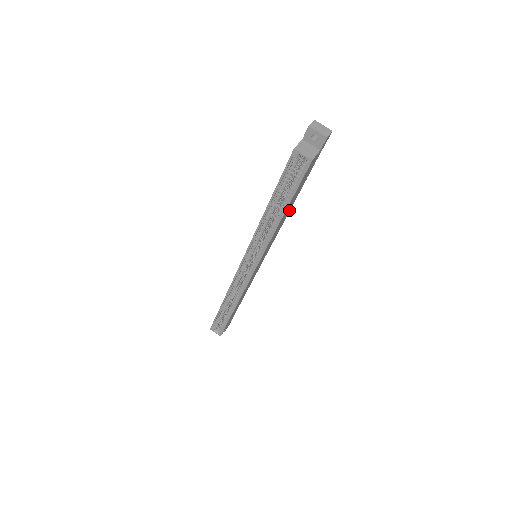
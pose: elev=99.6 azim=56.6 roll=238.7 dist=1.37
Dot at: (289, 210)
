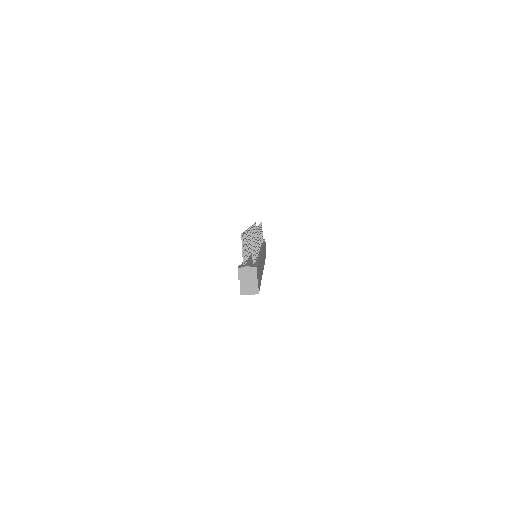
Dot at: (260, 260)
